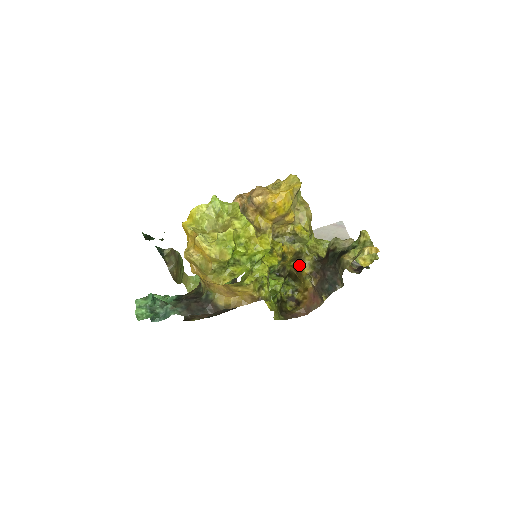
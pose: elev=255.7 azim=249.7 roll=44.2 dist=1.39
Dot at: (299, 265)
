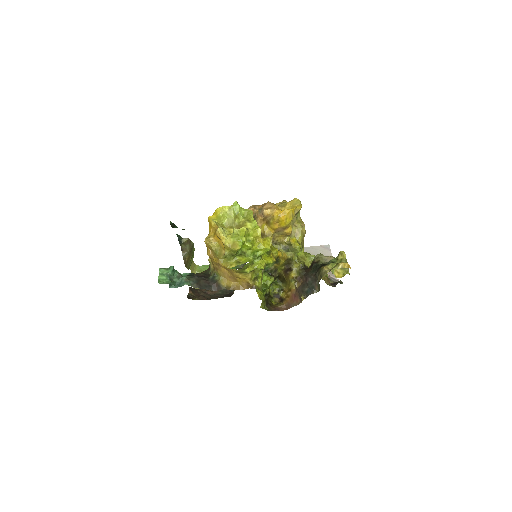
Dot at: (288, 270)
